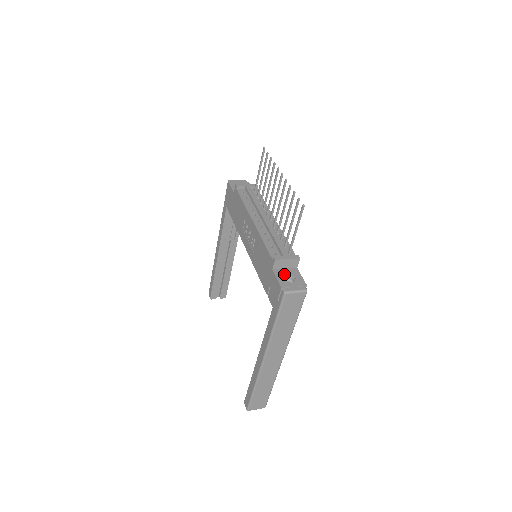
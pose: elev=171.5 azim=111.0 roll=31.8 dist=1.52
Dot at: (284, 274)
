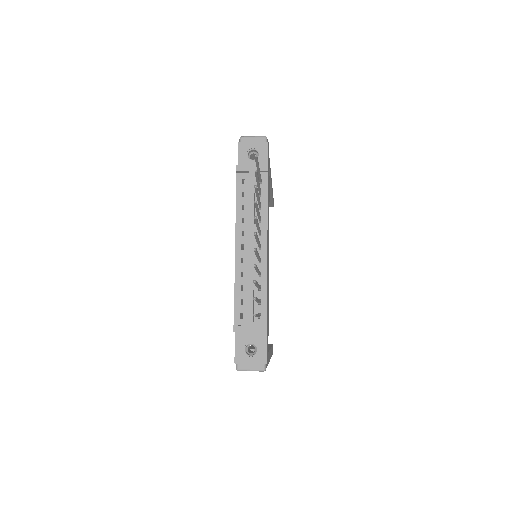
Dot at: (246, 341)
